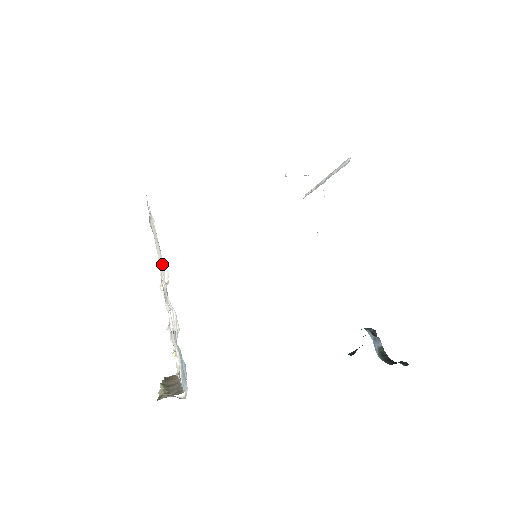
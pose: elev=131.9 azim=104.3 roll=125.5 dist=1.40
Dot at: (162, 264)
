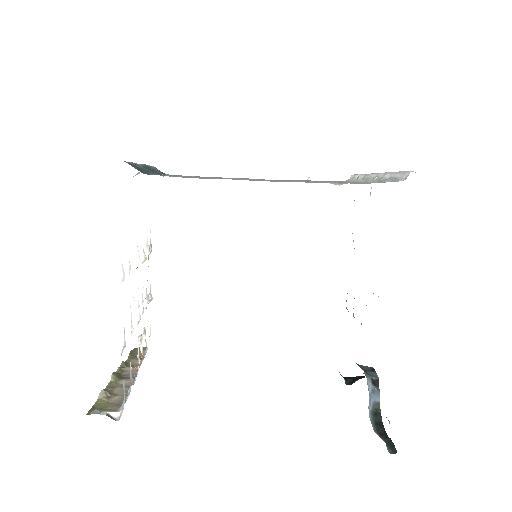
Dot at: occluded
